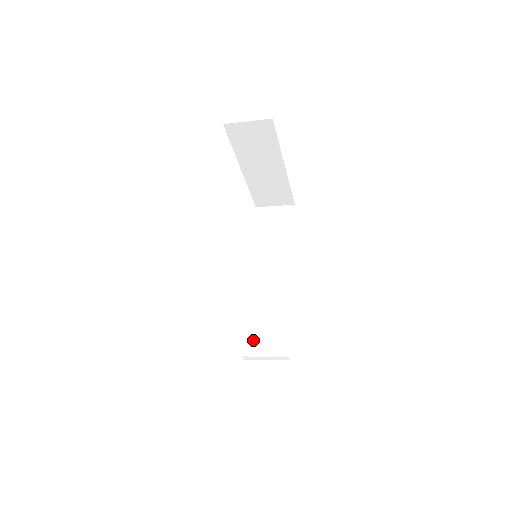
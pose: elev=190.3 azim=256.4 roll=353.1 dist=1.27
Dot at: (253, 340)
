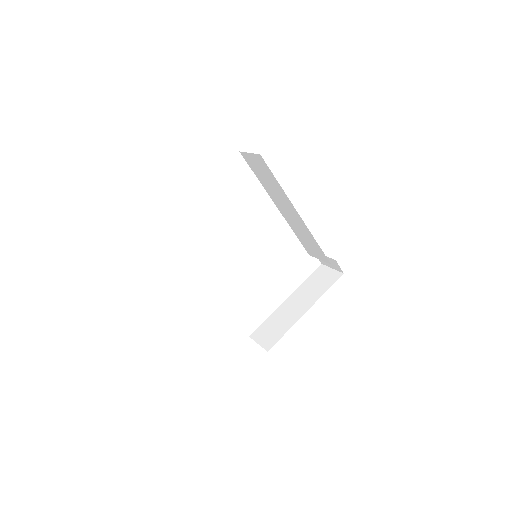
Dot at: (308, 249)
